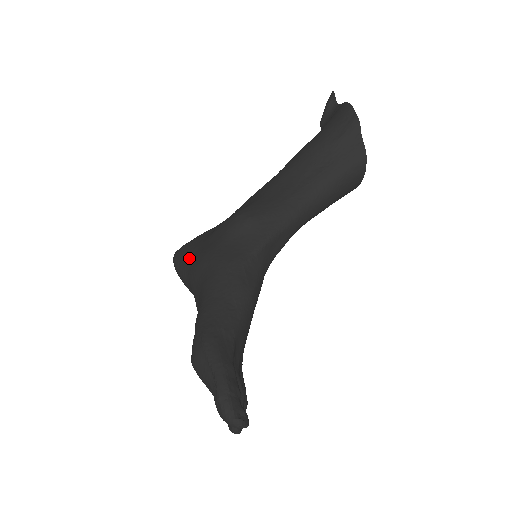
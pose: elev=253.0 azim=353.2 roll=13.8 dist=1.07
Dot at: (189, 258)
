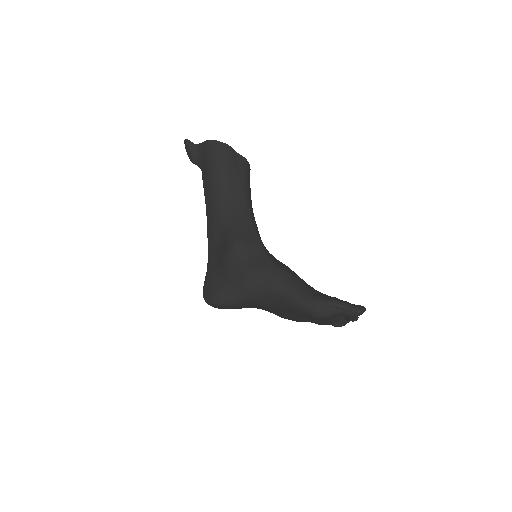
Dot at: (231, 291)
